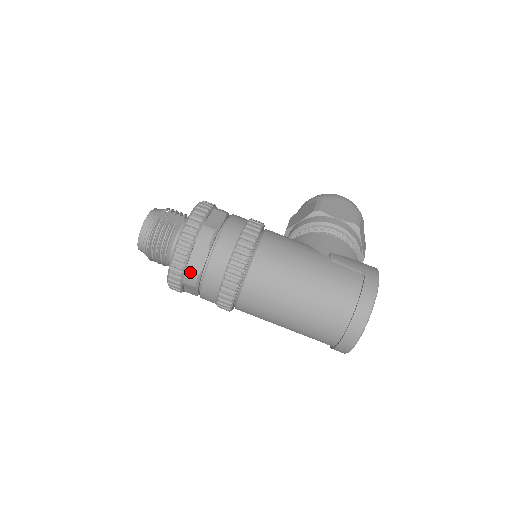
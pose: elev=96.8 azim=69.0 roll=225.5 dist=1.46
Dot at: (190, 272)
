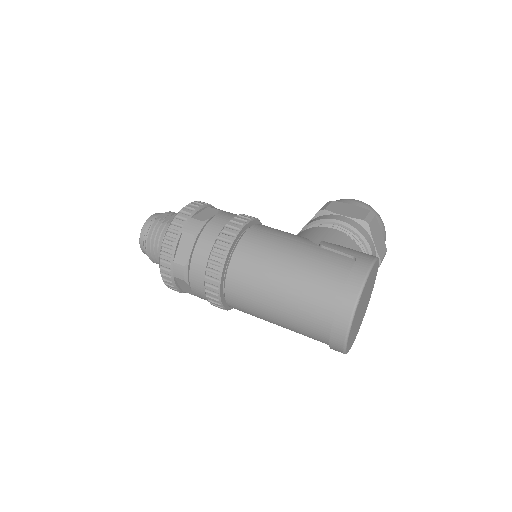
Dot at: (177, 263)
